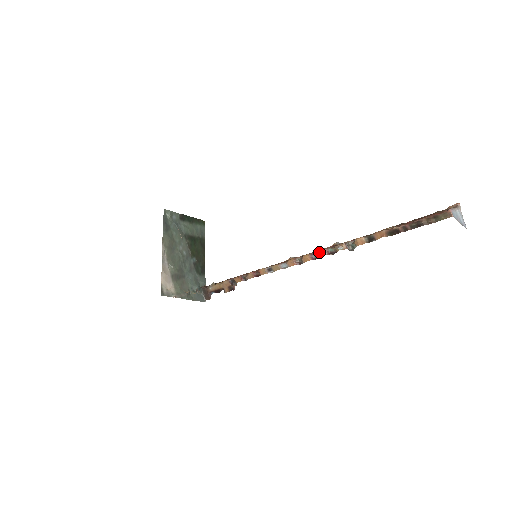
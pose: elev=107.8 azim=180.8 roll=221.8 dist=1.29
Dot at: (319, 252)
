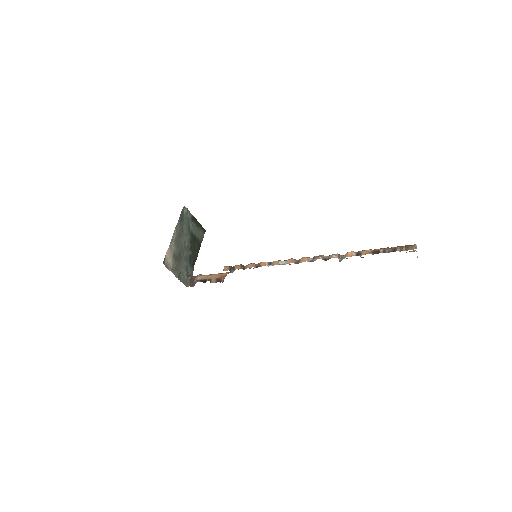
Dot at: (316, 256)
